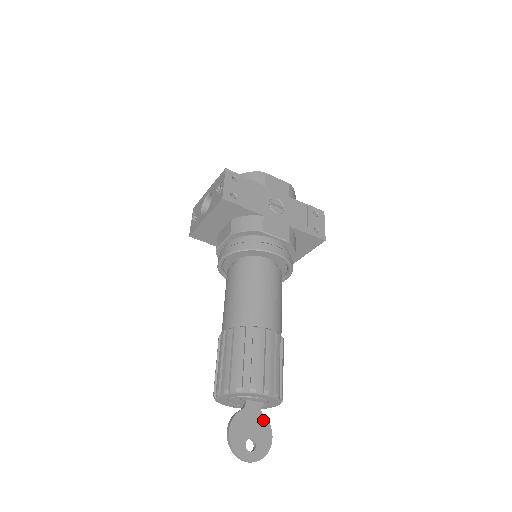
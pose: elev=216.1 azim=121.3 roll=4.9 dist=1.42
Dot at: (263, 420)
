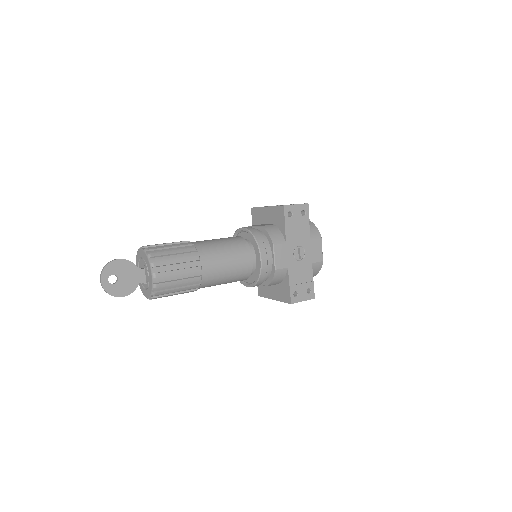
Dot at: (134, 286)
